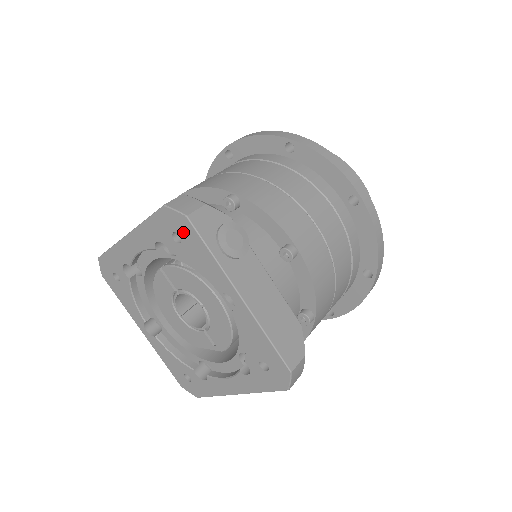
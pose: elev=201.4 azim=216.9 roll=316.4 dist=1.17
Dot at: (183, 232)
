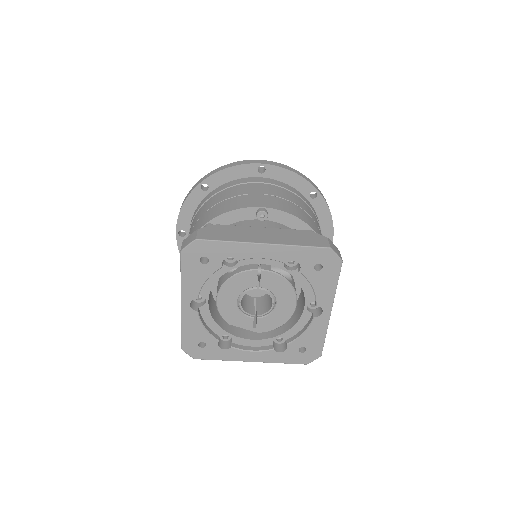
Dot at: (328, 267)
